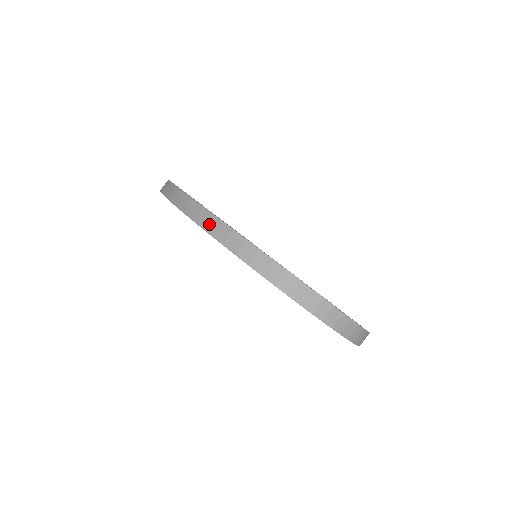
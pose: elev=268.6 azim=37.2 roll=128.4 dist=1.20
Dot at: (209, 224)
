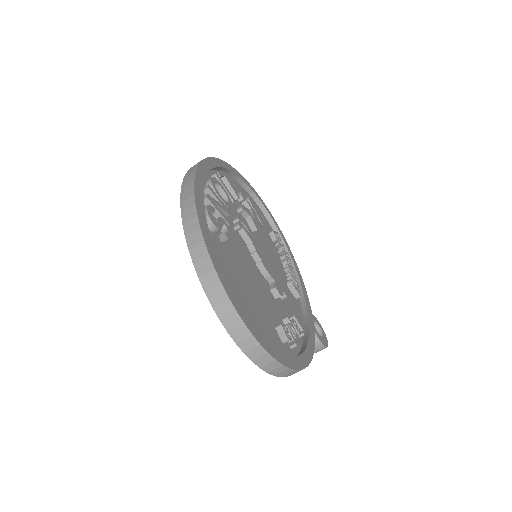
Dot at: (186, 193)
